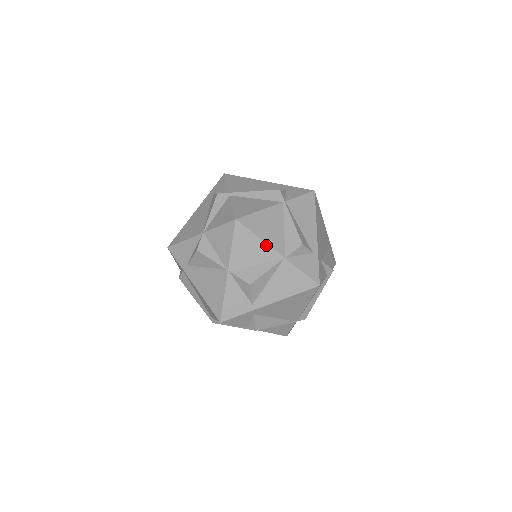
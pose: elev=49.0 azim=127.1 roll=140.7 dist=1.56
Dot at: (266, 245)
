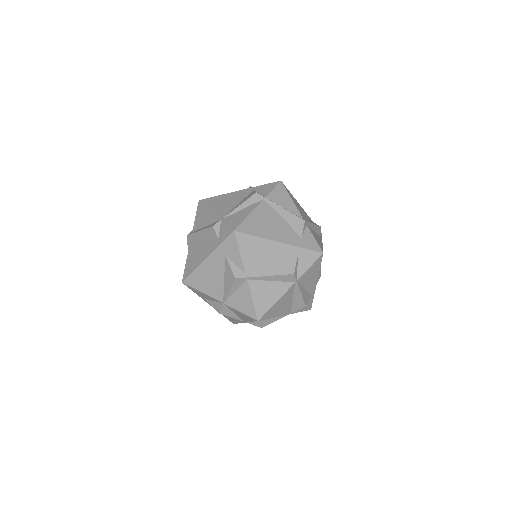
Dot at: occluded
